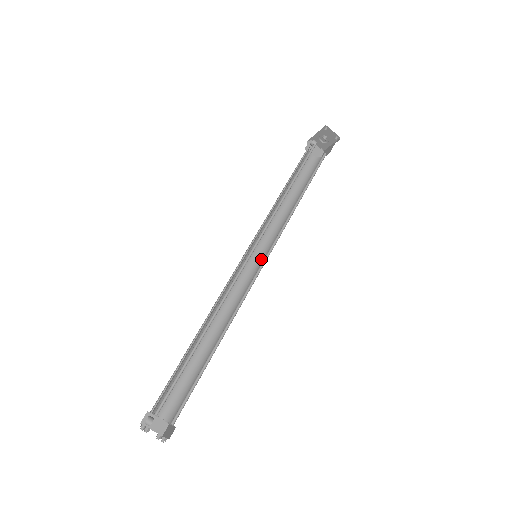
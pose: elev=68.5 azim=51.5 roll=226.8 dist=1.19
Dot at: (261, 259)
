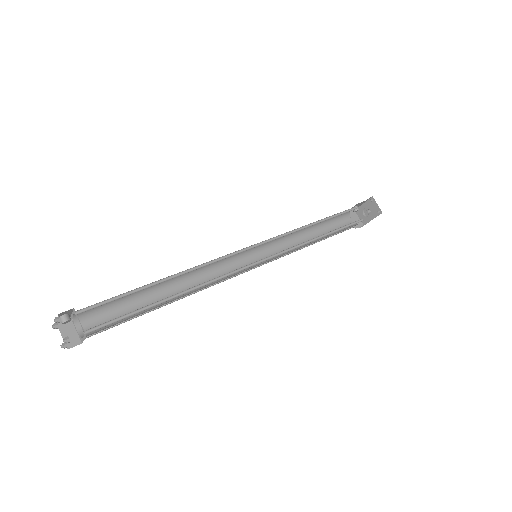
Dot at: (260, 264)
